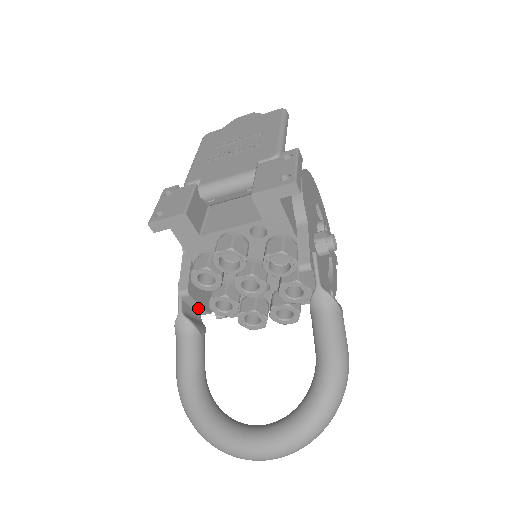
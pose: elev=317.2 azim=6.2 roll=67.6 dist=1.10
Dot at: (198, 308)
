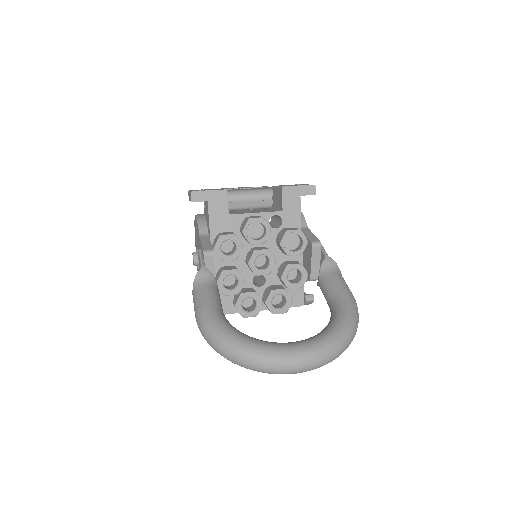
Dot at: occluded
